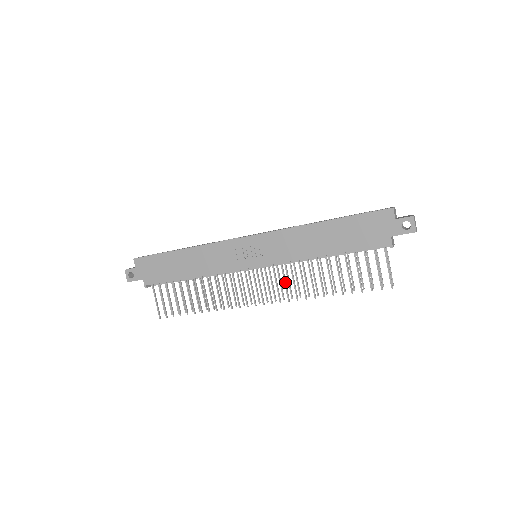
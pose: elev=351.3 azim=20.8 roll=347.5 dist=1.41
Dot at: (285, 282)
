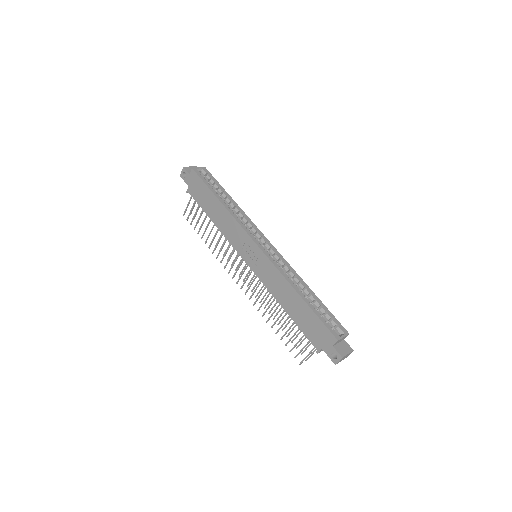
Dot at: (255, 290)
